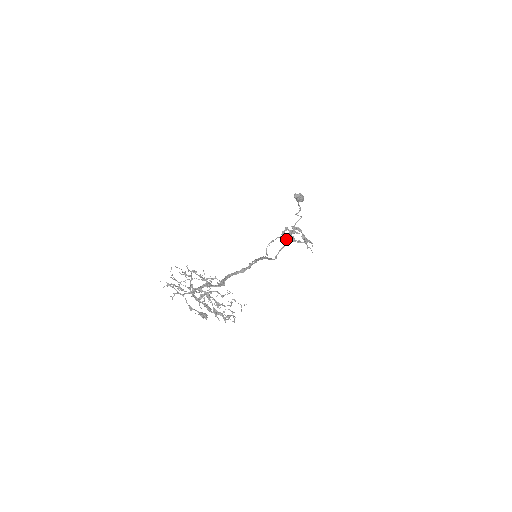
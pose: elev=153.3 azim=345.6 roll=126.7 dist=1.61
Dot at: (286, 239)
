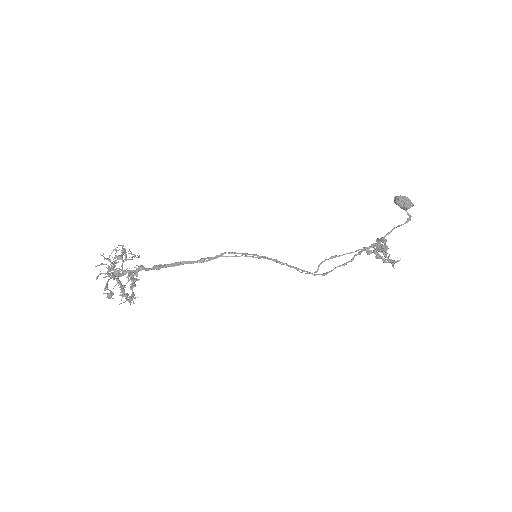
Dot at: (358, 254)
